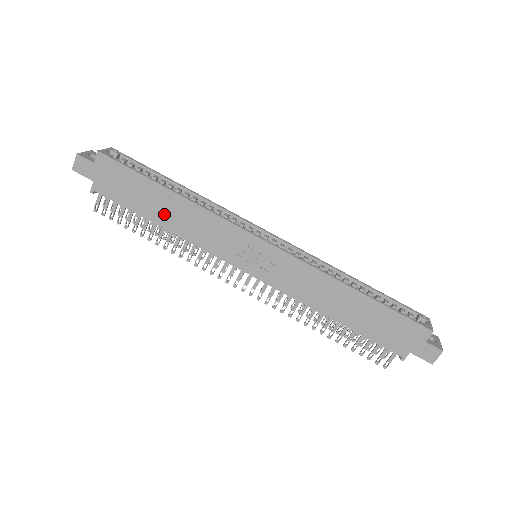
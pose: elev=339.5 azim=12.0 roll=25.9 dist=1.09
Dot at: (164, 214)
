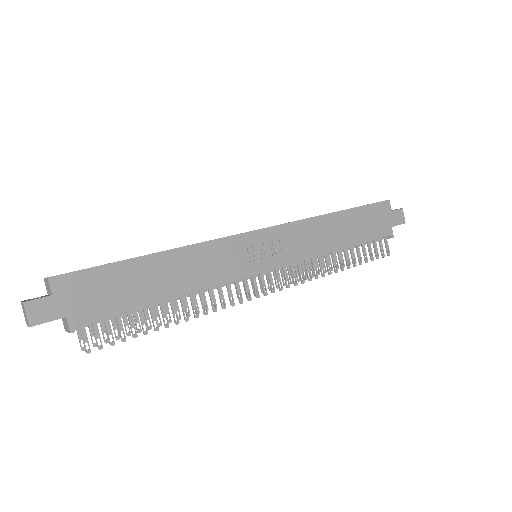
Dot at: (165, 283)
